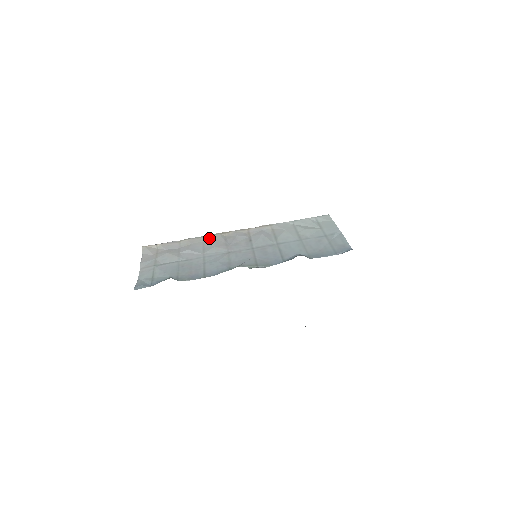
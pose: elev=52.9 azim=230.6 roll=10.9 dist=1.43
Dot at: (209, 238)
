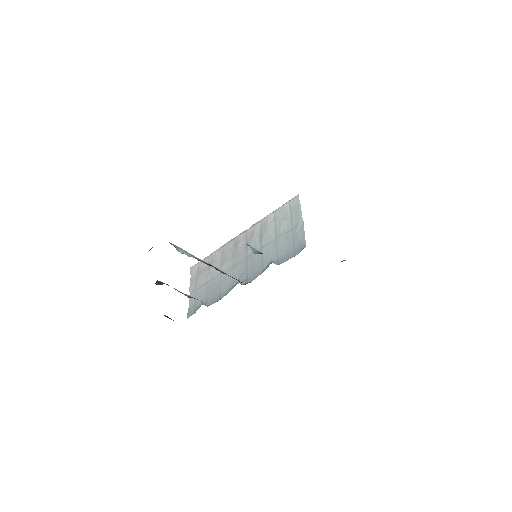
Dot at: (223, 249)
